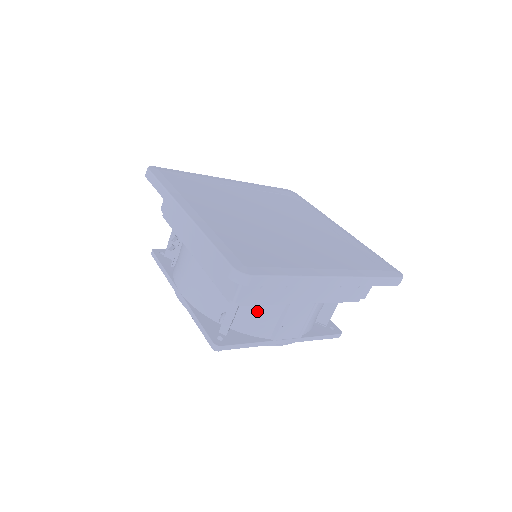
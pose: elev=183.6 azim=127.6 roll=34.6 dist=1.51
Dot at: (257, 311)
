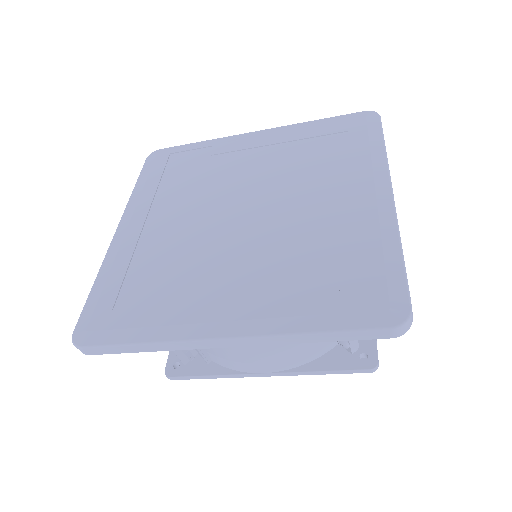
Dot at: occluded
